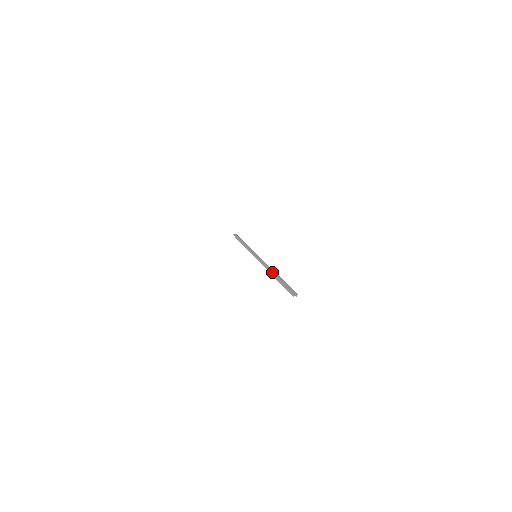
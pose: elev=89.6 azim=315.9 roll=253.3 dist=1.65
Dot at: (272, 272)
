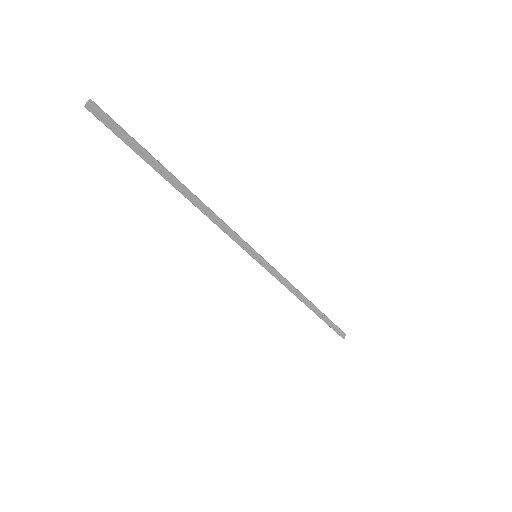
Dot at: (179, 190)
